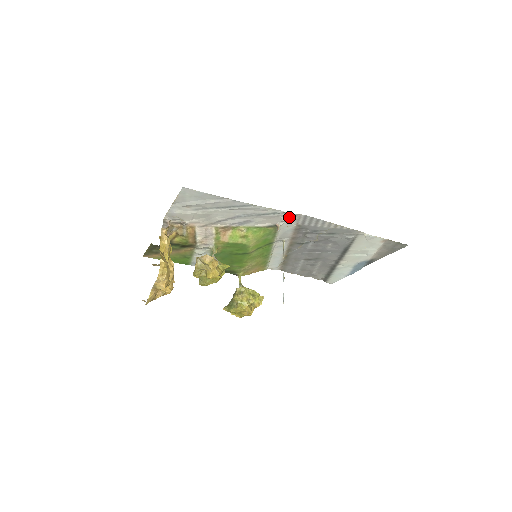
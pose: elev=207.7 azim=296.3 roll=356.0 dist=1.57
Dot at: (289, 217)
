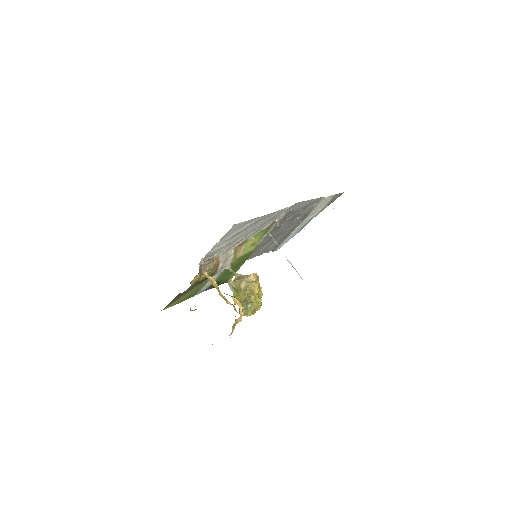
Dot at: (287, 210)
